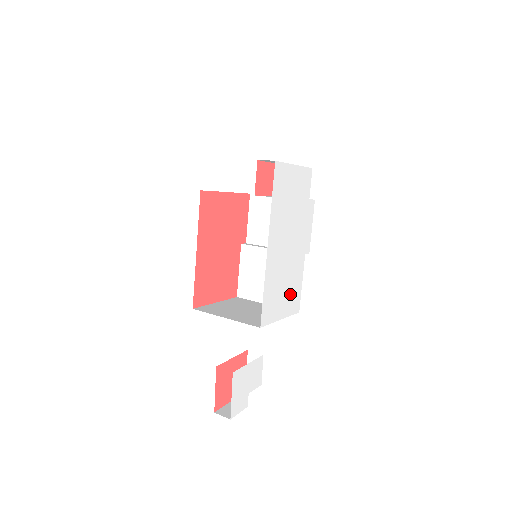
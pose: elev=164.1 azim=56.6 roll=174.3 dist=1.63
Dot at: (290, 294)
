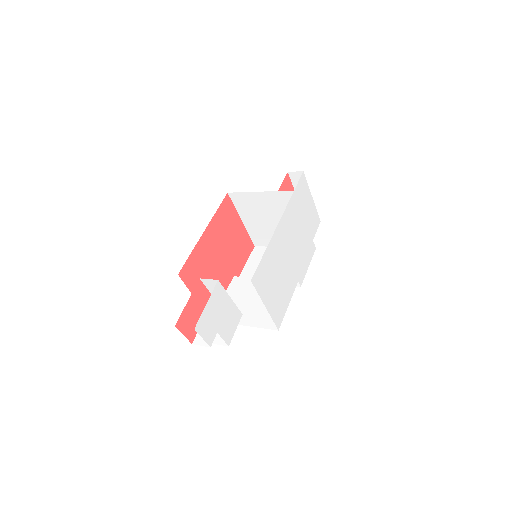
Dot at: (278, 296)
